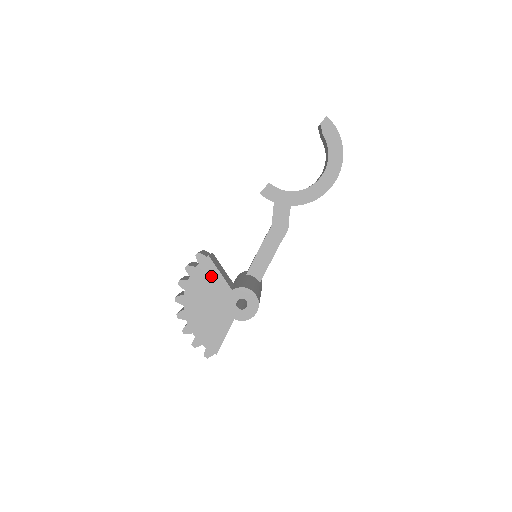
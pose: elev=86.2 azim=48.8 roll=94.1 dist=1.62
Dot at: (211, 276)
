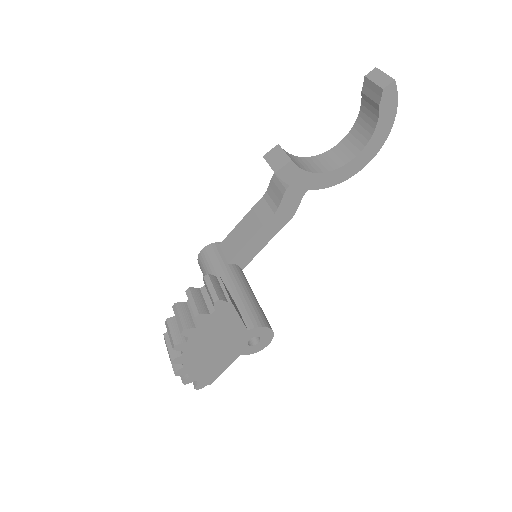
Dot at: (227, 321)
